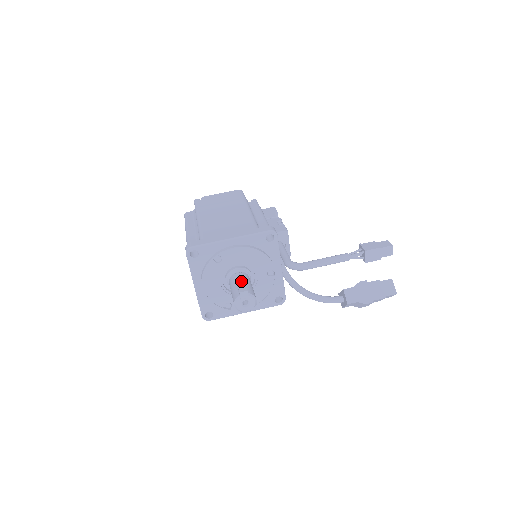
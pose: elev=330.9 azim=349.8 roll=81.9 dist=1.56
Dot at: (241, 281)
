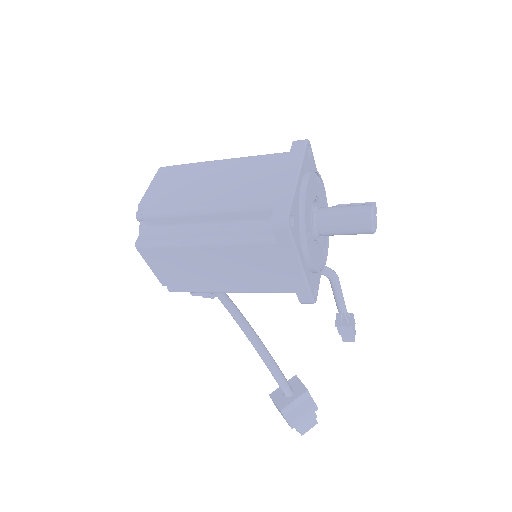
Dot at: occluded
